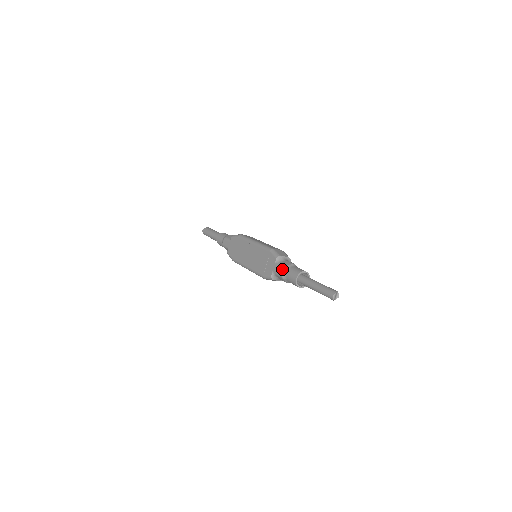
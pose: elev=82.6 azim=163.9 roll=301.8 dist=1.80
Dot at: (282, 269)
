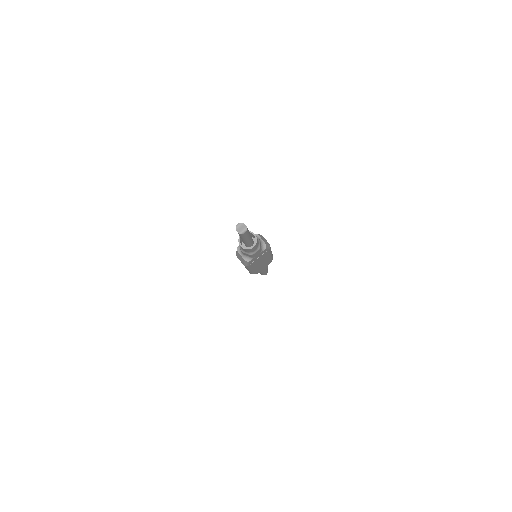
Dot at: occluded
